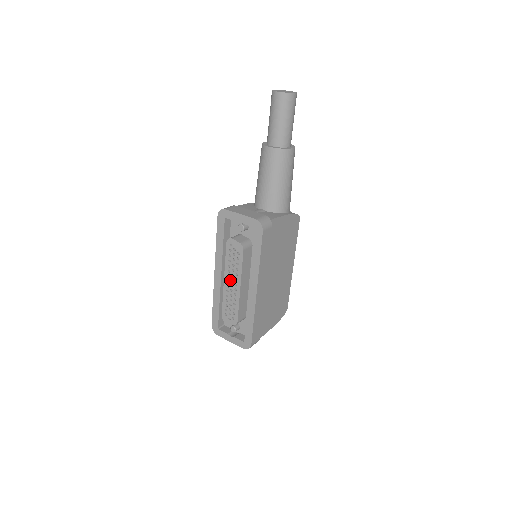
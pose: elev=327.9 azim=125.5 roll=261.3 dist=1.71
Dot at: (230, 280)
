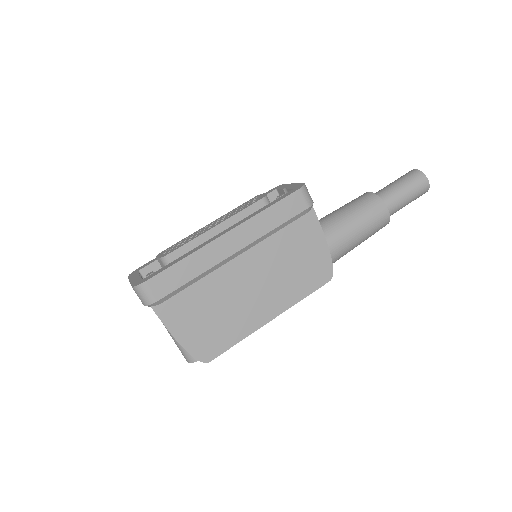
Dot at: (216, 222)
